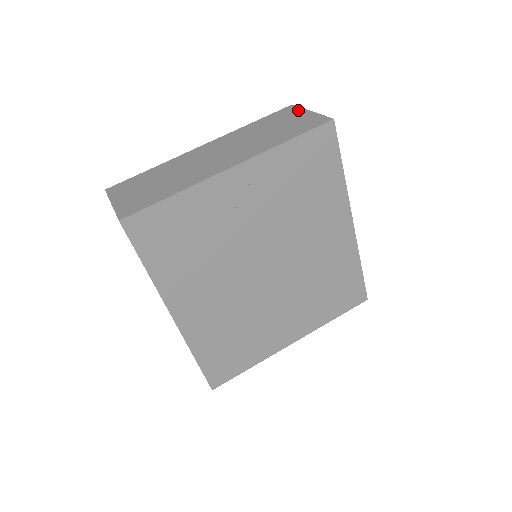
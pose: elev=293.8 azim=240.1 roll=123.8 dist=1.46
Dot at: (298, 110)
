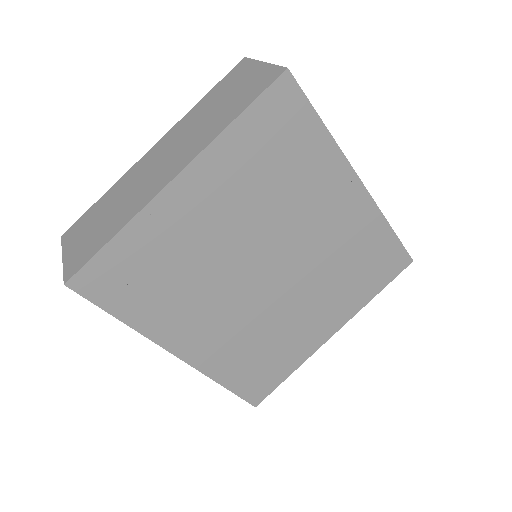
Dot at: (250, 64)
